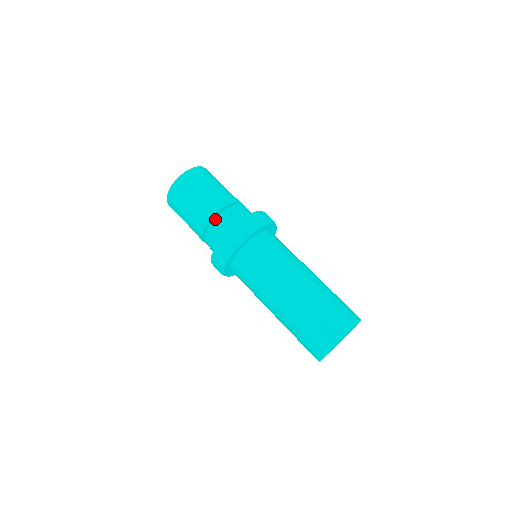
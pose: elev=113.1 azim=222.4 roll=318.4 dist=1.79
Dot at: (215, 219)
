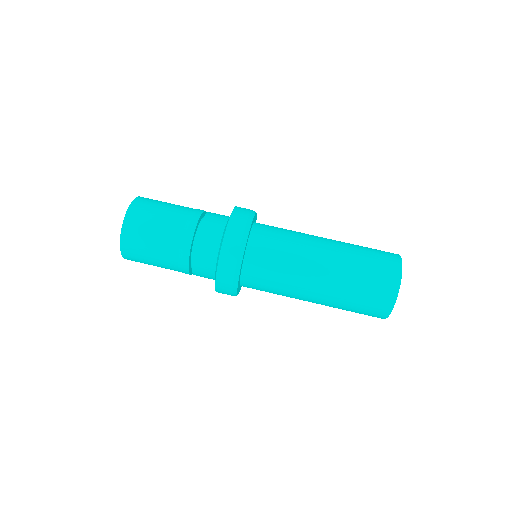
Dot at: (200, 226)
